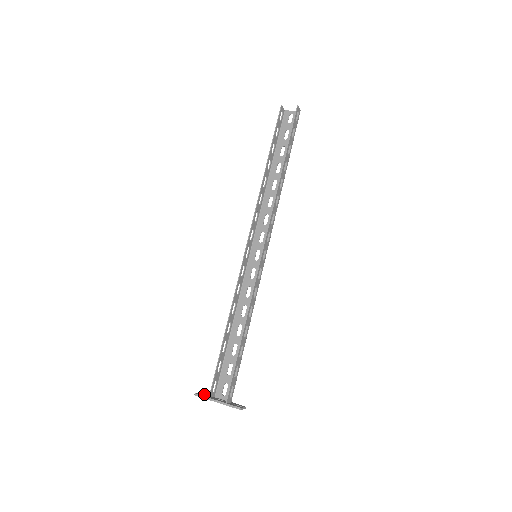
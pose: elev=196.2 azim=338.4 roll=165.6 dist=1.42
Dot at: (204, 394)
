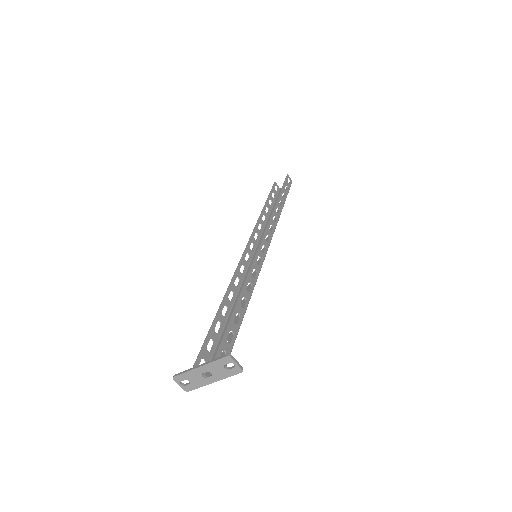
Dot at: (188, 383)
